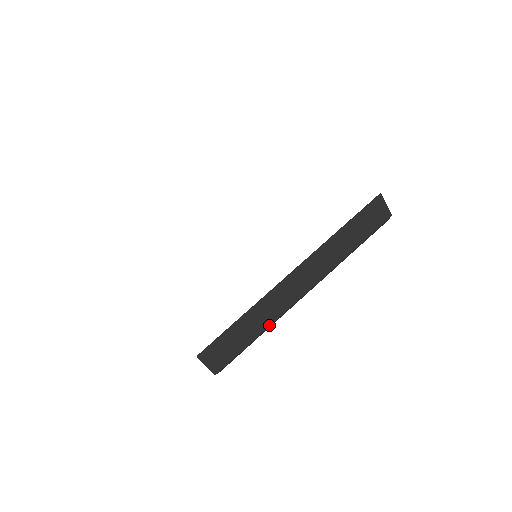
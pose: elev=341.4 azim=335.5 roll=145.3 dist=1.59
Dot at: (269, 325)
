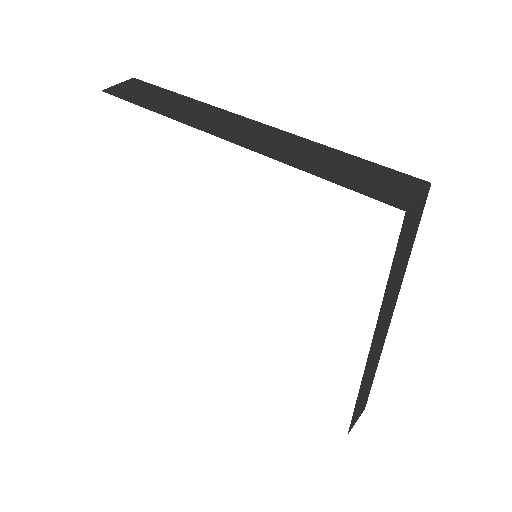
Dot at: (377, 366)
